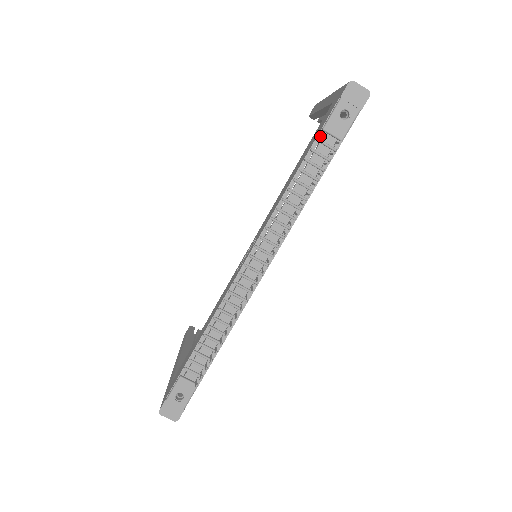
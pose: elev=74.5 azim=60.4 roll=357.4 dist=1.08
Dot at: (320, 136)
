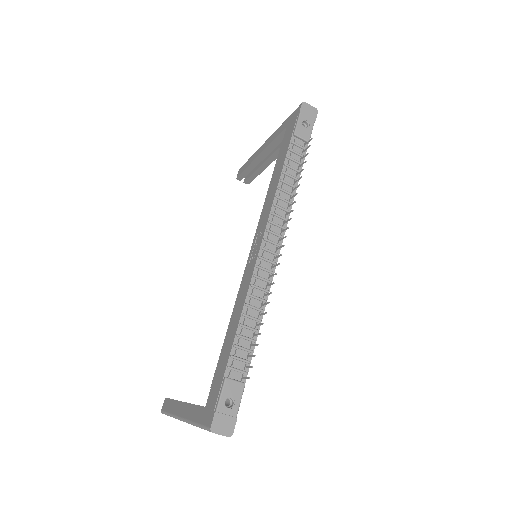
Dot at: (292, 140)
